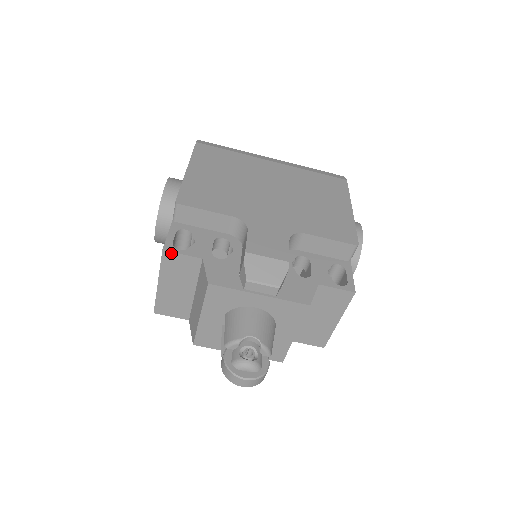
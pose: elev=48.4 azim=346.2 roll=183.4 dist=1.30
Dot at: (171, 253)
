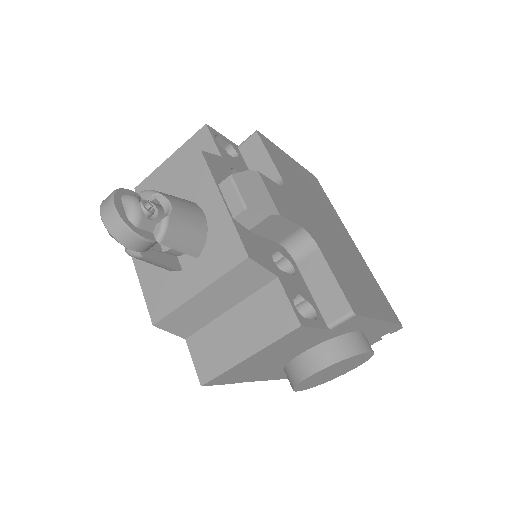
Dot at: (208, 132)
